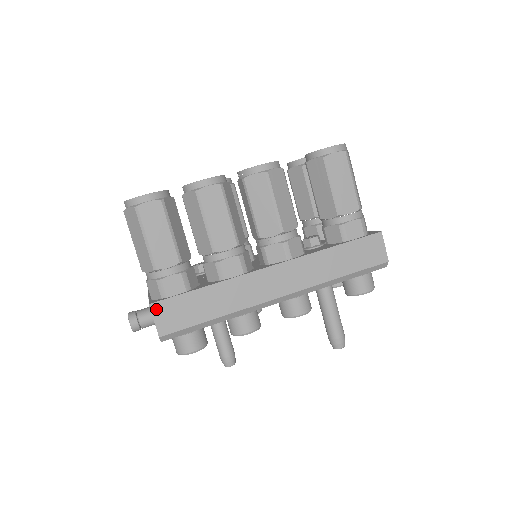
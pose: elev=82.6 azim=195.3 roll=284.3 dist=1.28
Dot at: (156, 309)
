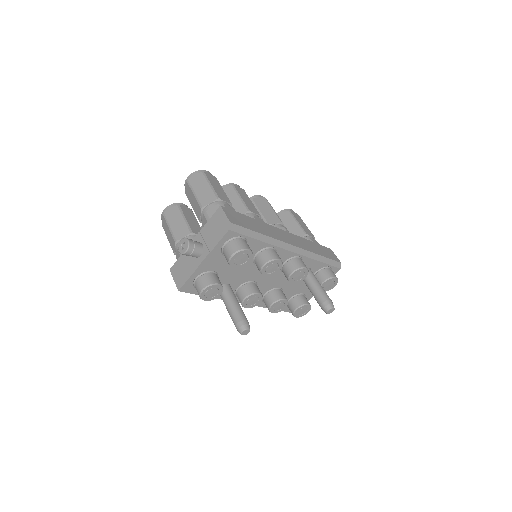
Dot at: (225, 210)
